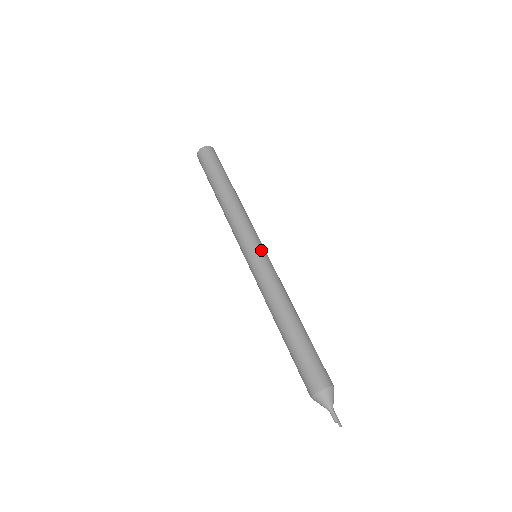
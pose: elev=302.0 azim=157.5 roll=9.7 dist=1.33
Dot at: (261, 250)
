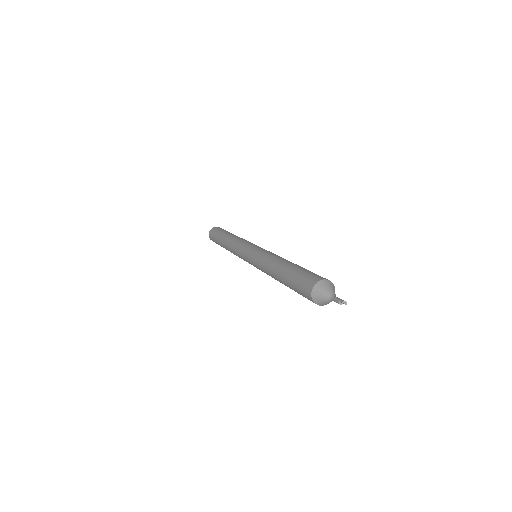
Dot at: (254, 247)
